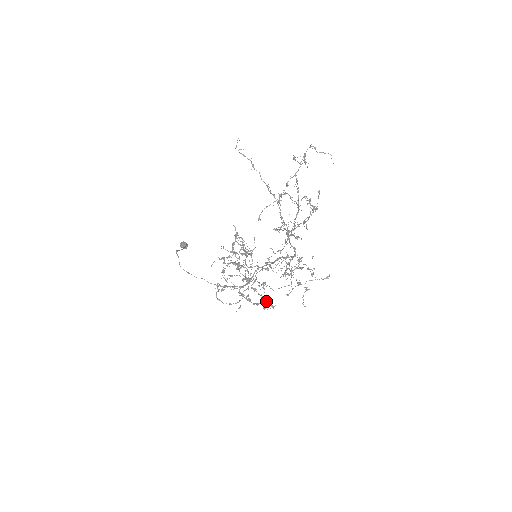
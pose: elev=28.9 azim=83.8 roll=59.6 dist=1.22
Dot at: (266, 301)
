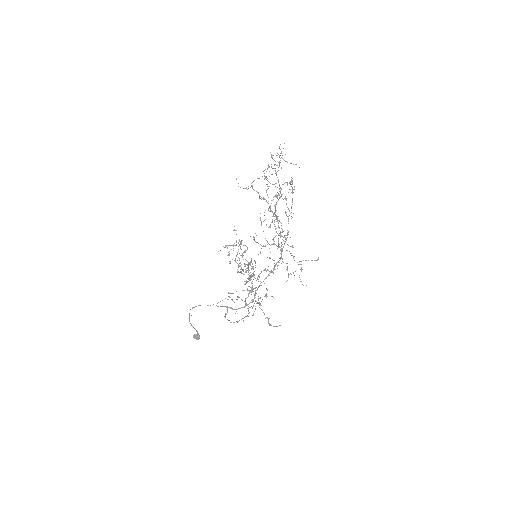
Dot at: (266, 270)
